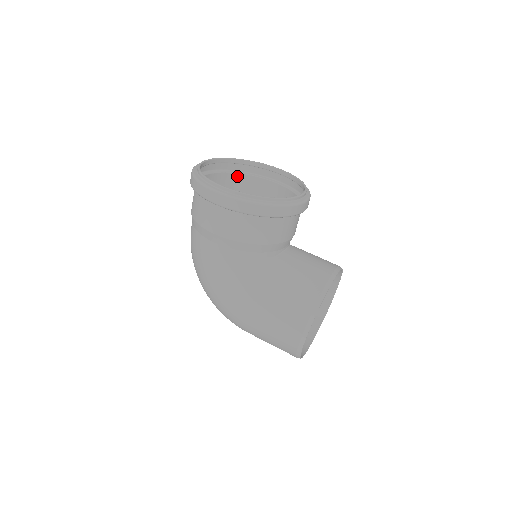
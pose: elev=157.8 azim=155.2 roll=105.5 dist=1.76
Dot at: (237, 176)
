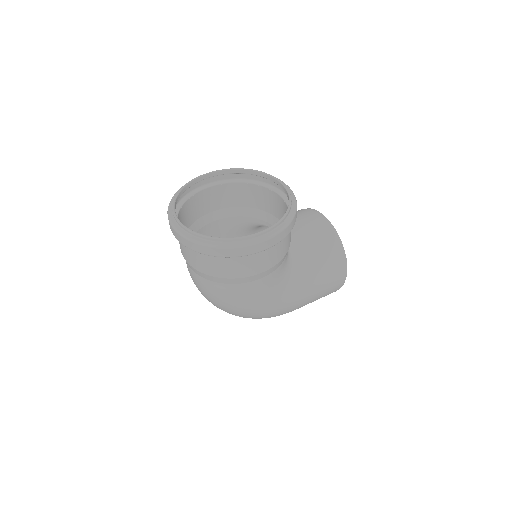
Dot at: (183, 208)
